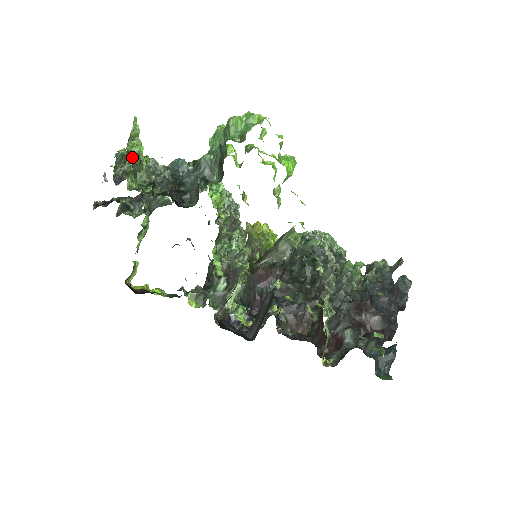
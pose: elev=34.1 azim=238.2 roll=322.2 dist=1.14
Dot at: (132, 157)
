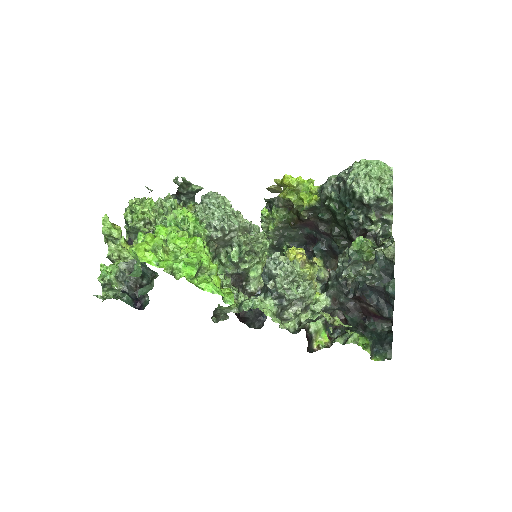
Dot at: (101, 284)
